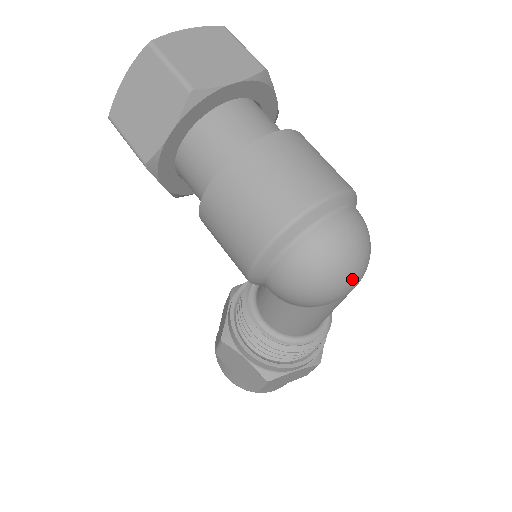
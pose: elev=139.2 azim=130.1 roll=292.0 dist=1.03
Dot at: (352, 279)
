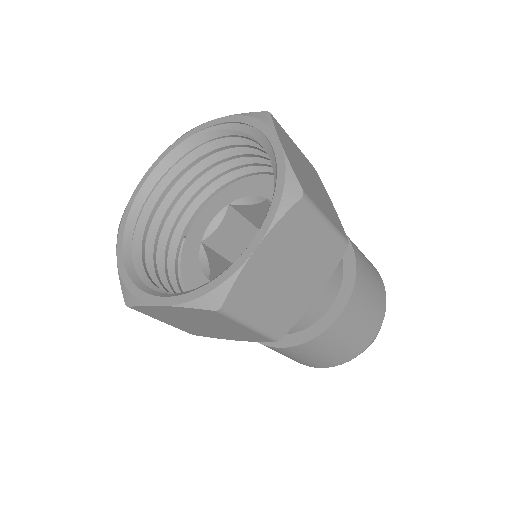
Dot at: occluded
